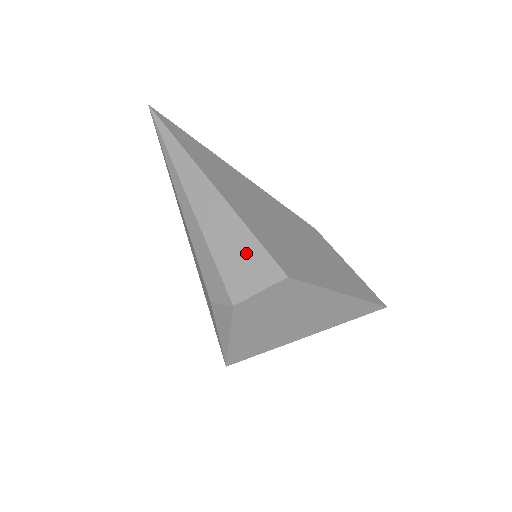
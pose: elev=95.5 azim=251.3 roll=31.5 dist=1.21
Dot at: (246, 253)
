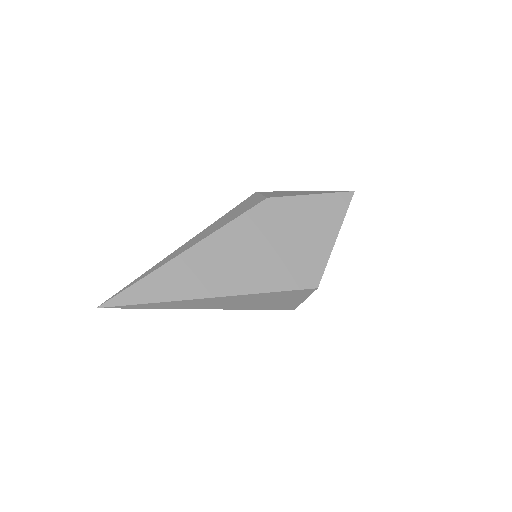
Dot at: (279, 298)
